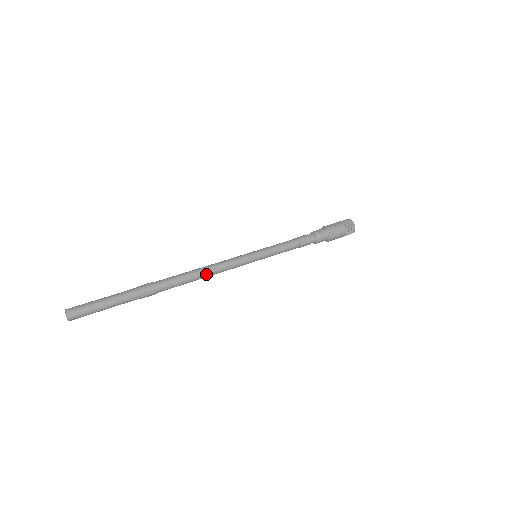
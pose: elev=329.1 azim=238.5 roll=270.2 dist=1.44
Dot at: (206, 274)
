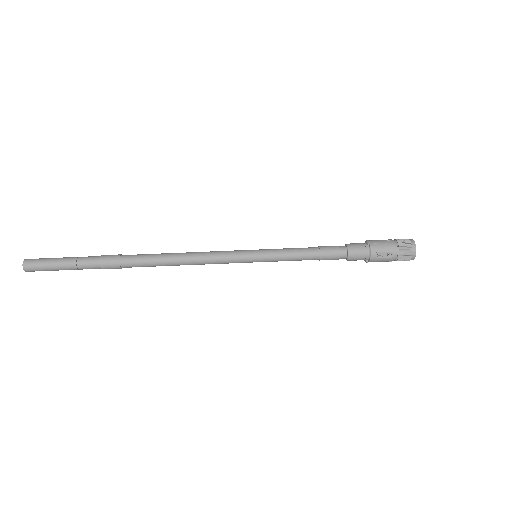
Dot at: occluded
